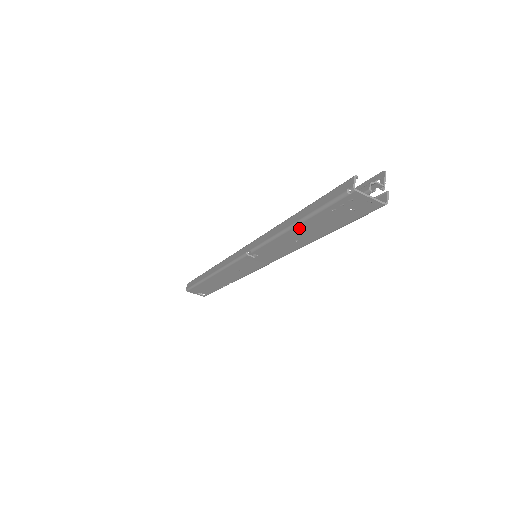
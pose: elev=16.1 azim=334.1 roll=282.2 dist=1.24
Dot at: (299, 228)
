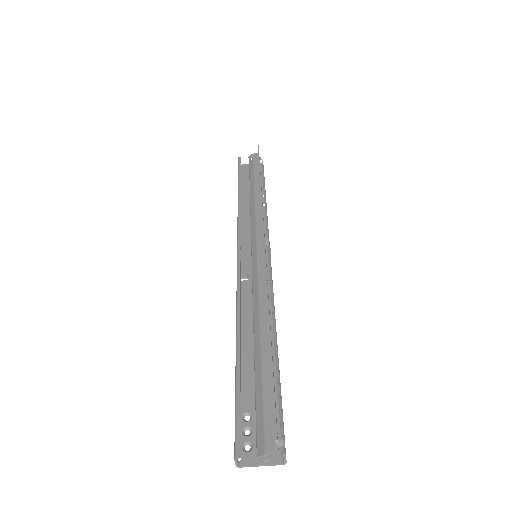
Dot at: (245, 359)
